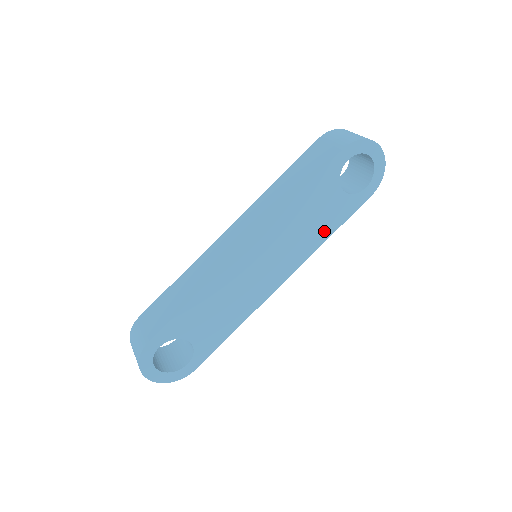
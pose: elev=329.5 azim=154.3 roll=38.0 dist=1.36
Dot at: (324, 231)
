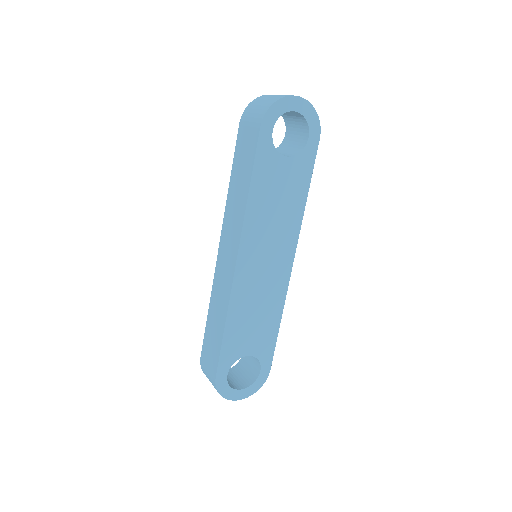
Dot at: (297, 199)
